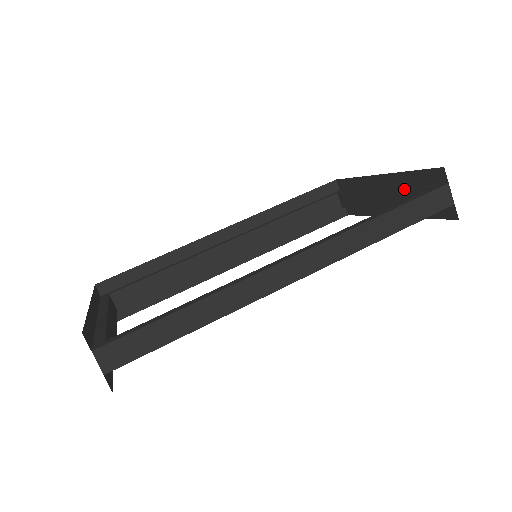
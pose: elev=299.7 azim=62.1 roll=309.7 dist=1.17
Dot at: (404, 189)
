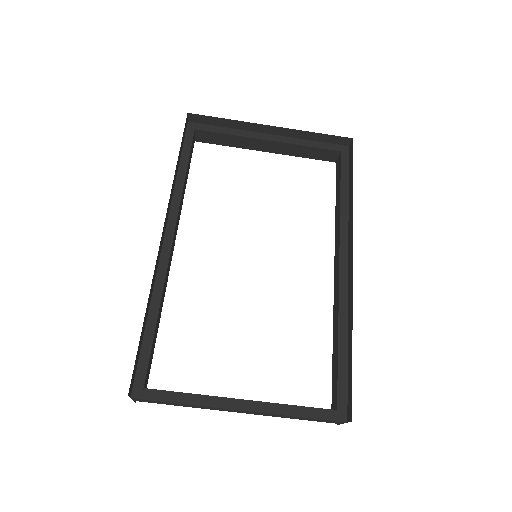
Dot at: (309, 146)
